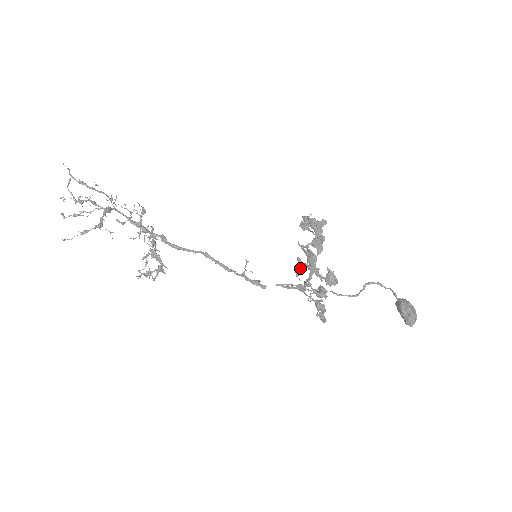
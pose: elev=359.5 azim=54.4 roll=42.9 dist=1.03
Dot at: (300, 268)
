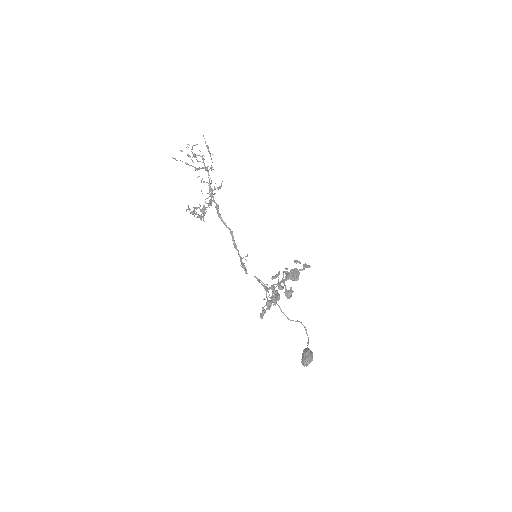
Dot at: (277, 276)
